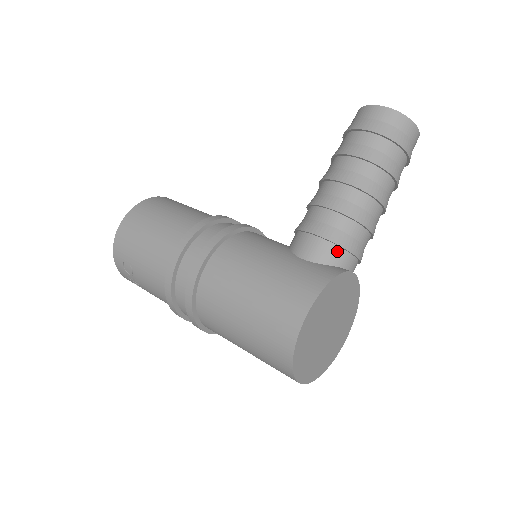
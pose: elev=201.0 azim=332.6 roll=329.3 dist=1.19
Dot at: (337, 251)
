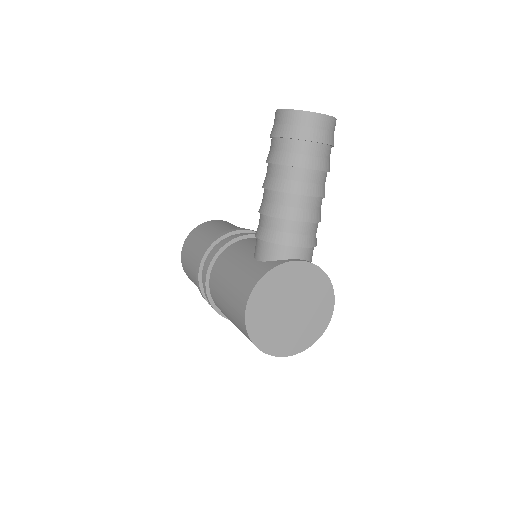
Dot at: (275, 248)
